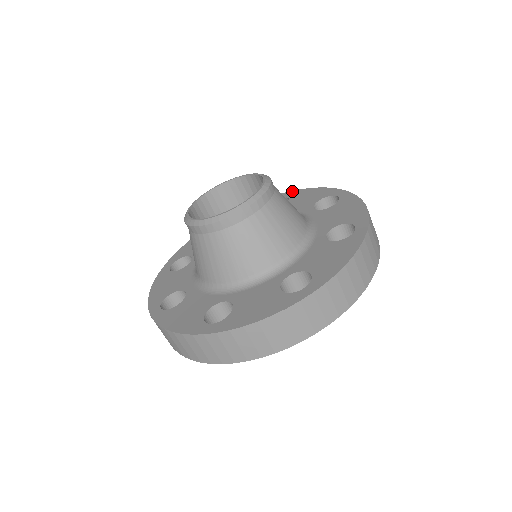
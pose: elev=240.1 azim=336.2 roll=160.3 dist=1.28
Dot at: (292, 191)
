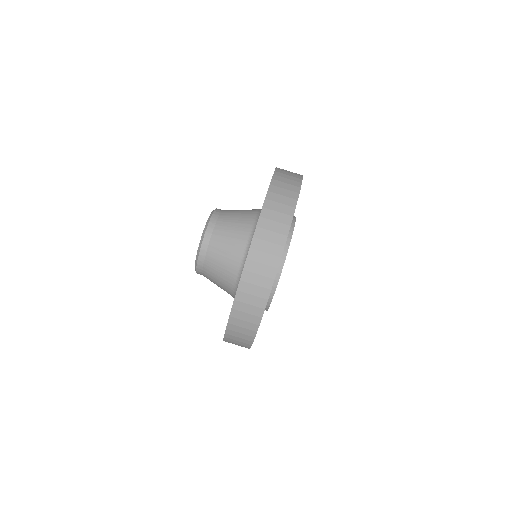
Dot at: occluded
